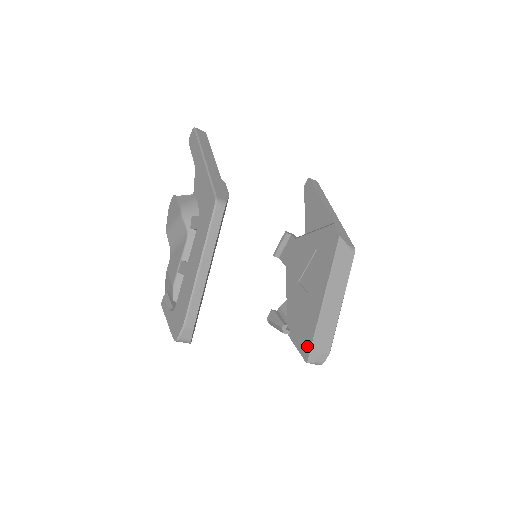
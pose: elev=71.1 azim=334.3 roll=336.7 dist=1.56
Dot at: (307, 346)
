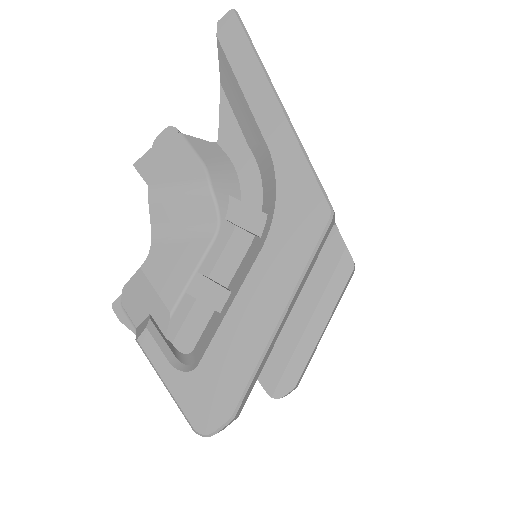
Dot at: (274, 376)
